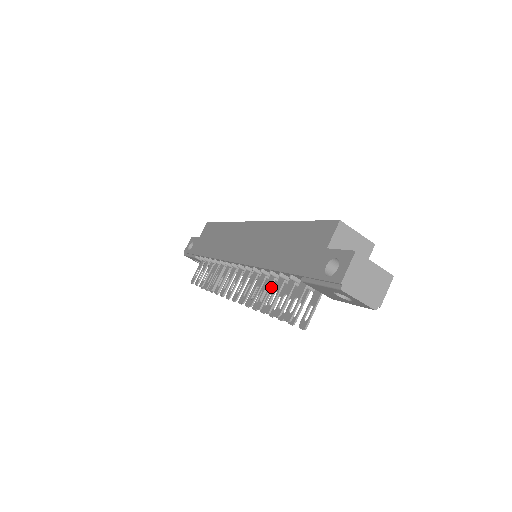
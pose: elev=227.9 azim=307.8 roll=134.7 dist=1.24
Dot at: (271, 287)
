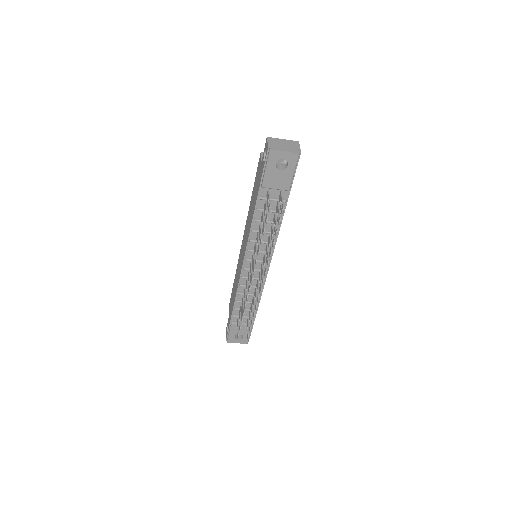
Dot at: (261, 229)
